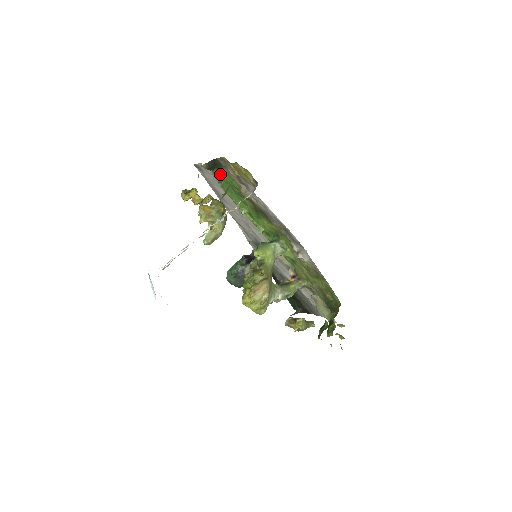
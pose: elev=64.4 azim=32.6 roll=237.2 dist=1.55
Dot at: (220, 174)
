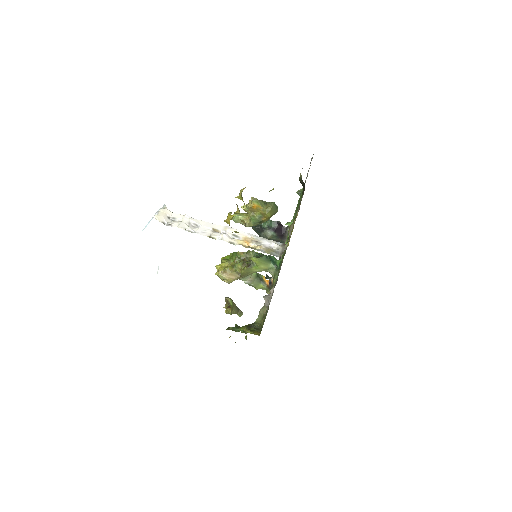
Dot at: occluded
